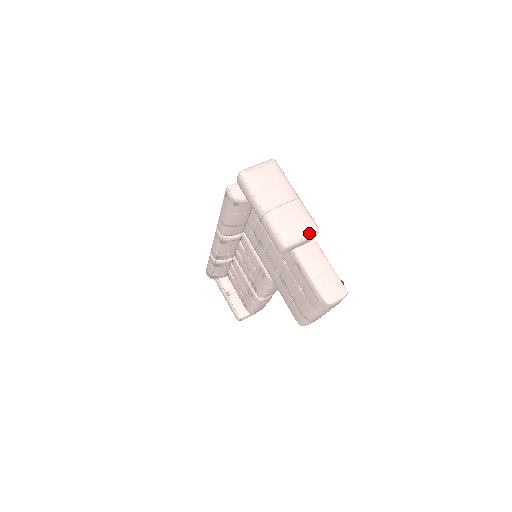
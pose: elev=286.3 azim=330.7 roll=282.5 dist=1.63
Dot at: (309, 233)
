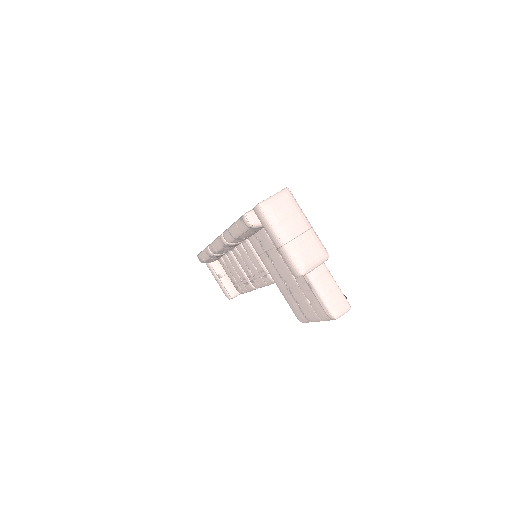
Dot at: (322, 261)
